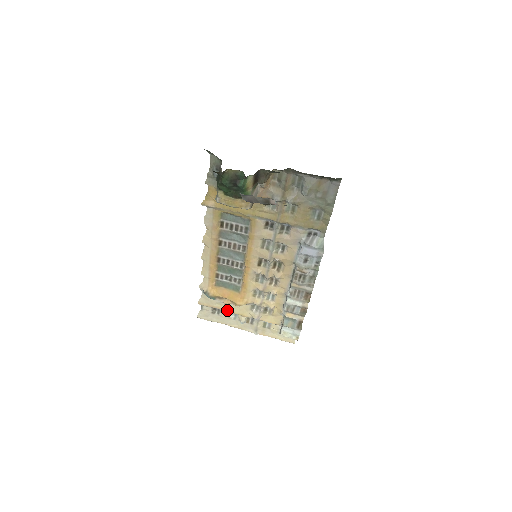
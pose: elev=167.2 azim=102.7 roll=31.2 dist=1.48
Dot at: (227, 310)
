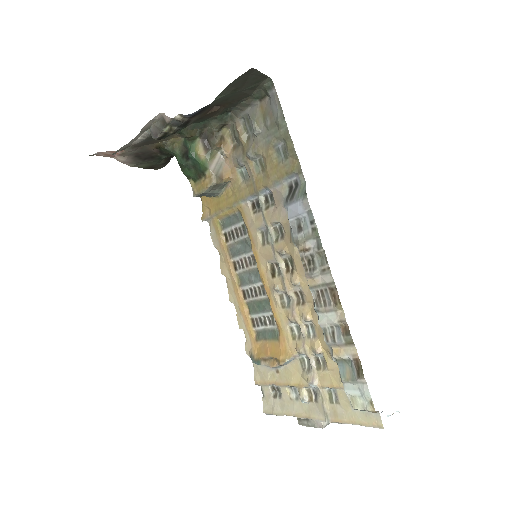
Dot at: (282, 382)
